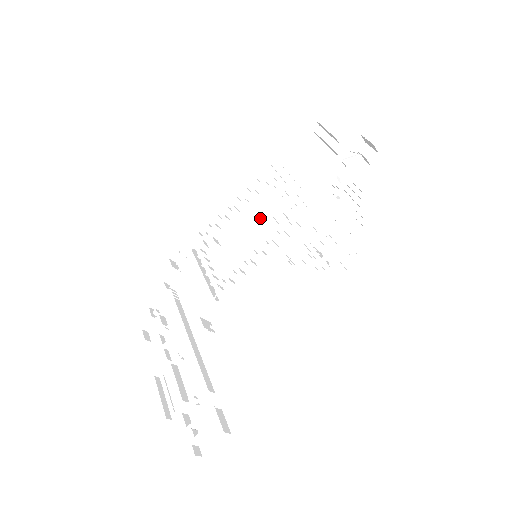
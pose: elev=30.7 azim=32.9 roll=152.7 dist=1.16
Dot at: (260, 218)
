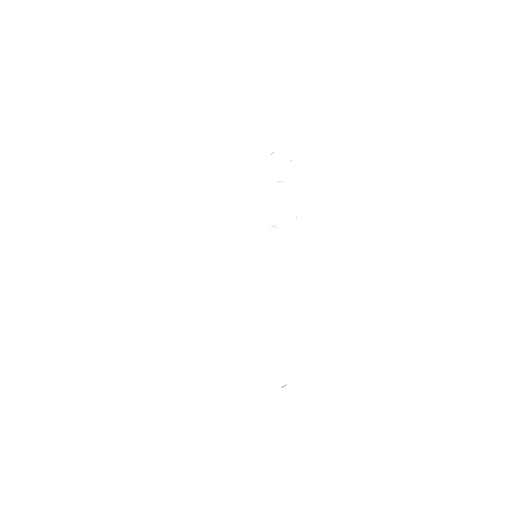
Dot at: (244, 218)
